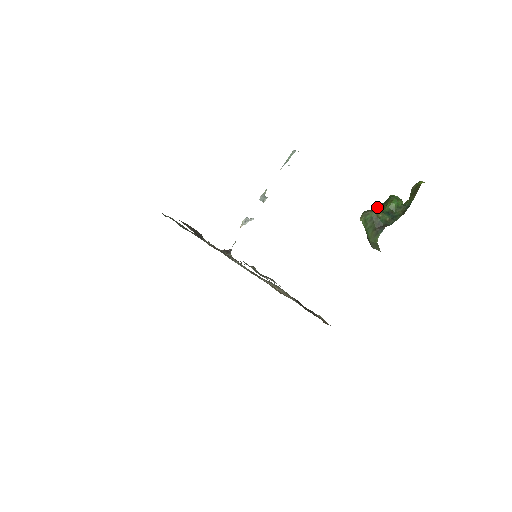
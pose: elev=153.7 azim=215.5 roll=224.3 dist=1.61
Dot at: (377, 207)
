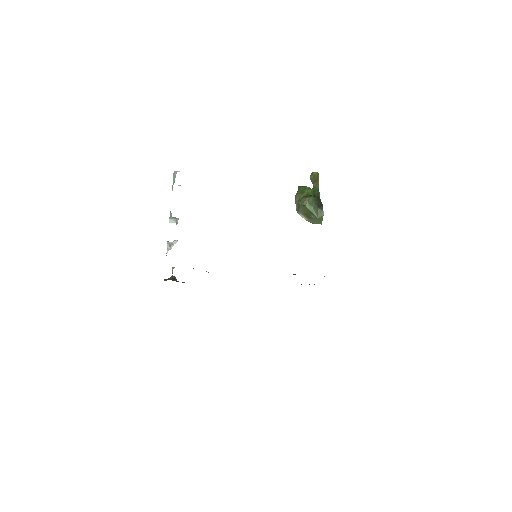
Dot at: (296, 196)
